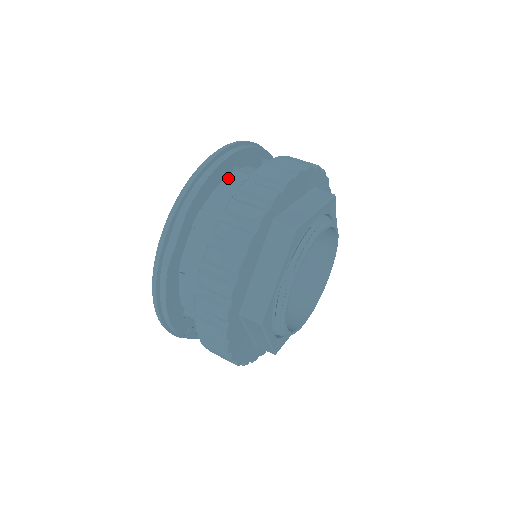
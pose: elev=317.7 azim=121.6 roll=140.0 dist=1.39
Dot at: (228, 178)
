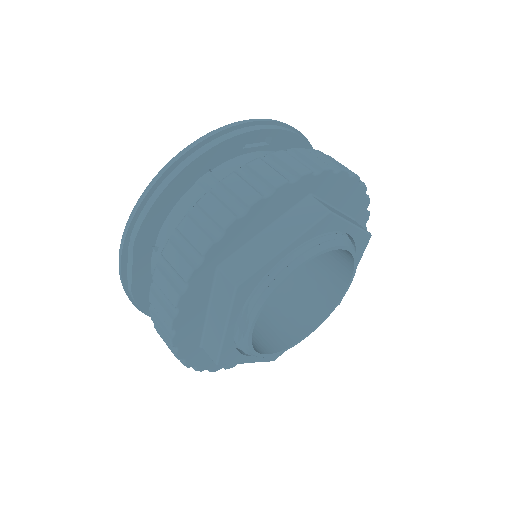
Dot at: (192, 189)
